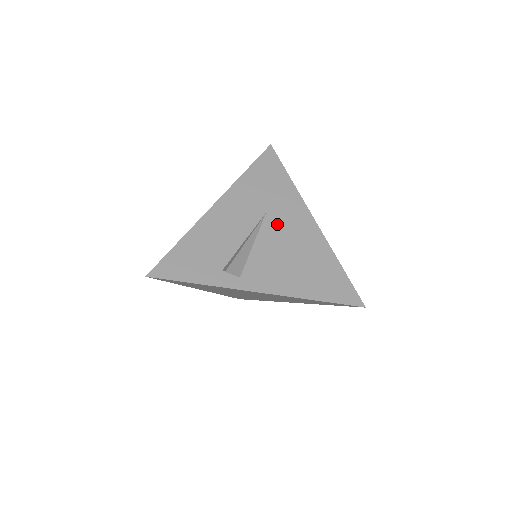
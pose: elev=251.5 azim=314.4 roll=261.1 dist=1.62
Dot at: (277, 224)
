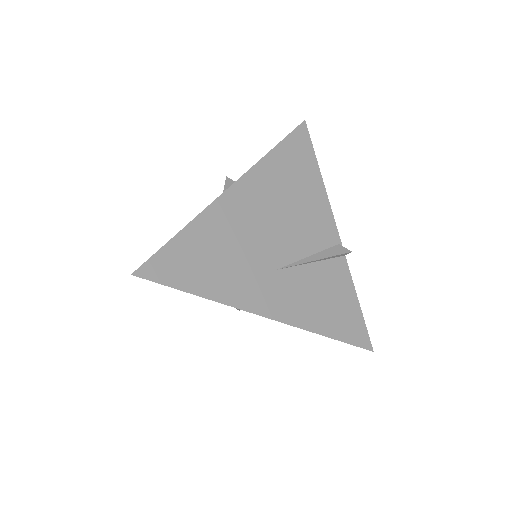
Dot at: occluded
